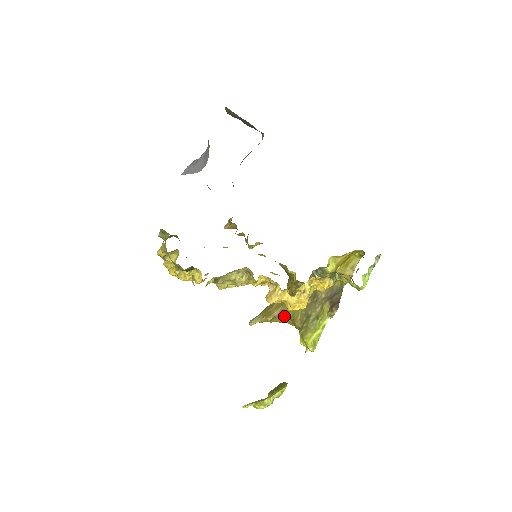
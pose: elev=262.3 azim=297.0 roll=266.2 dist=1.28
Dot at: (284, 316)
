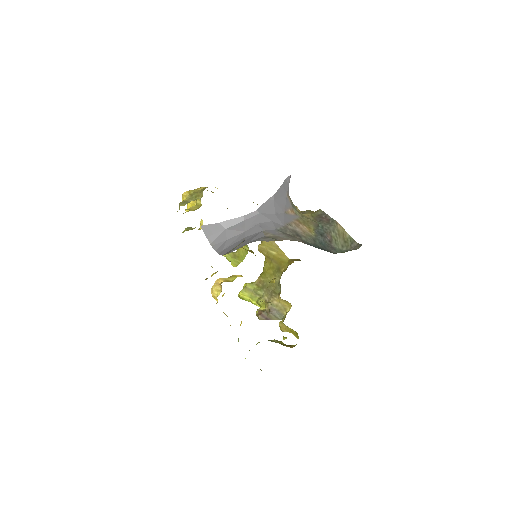
Dot at: (265, 263)
